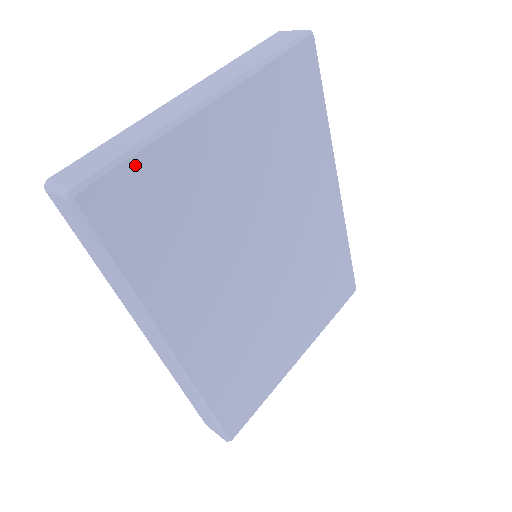
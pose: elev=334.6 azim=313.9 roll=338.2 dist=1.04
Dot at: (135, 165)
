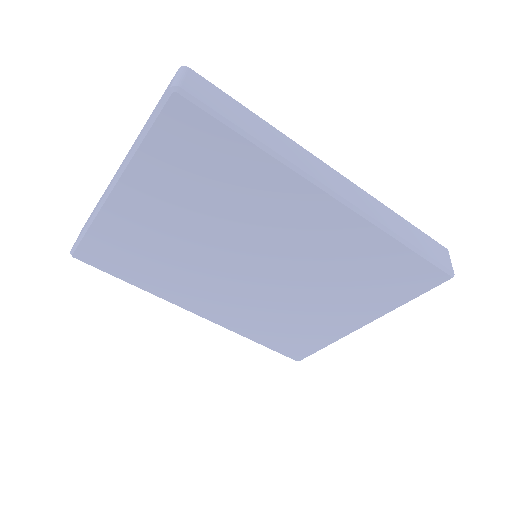
Dot at: (90, 237)
